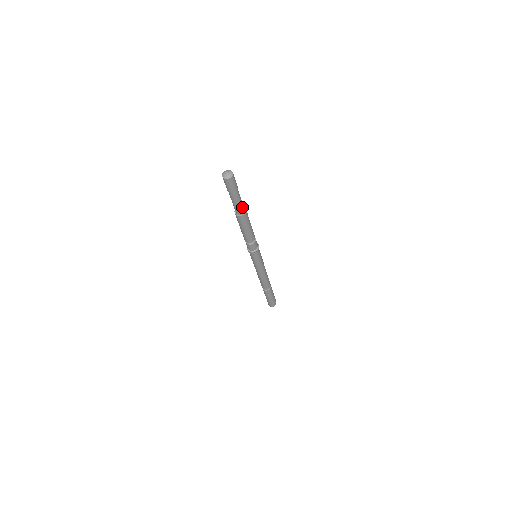
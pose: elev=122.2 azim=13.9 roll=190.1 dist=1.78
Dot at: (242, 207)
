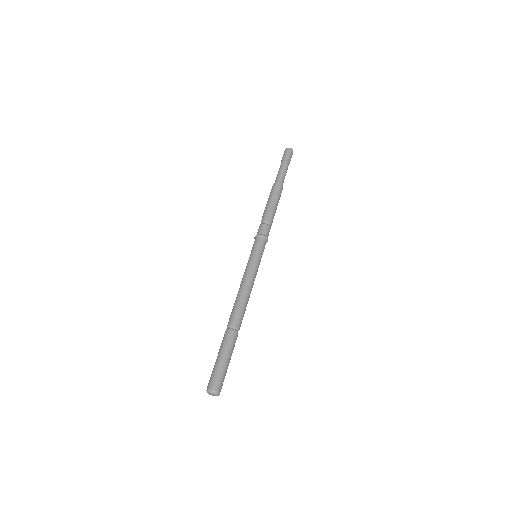
Dot at: occluded
